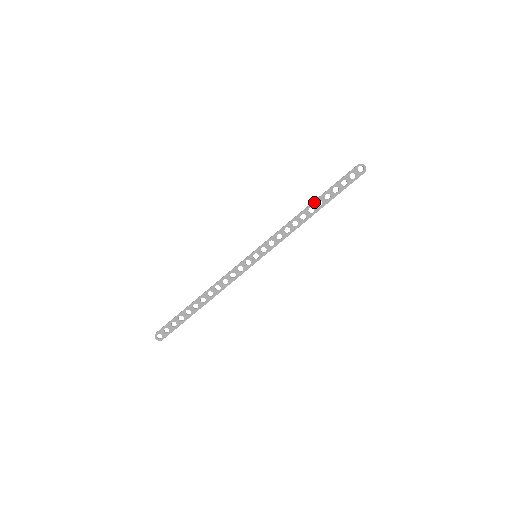
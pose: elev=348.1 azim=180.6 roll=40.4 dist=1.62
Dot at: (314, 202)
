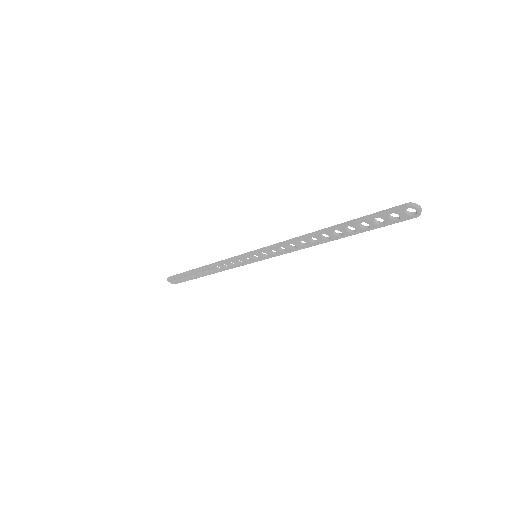
Dot at: (329, 230)
